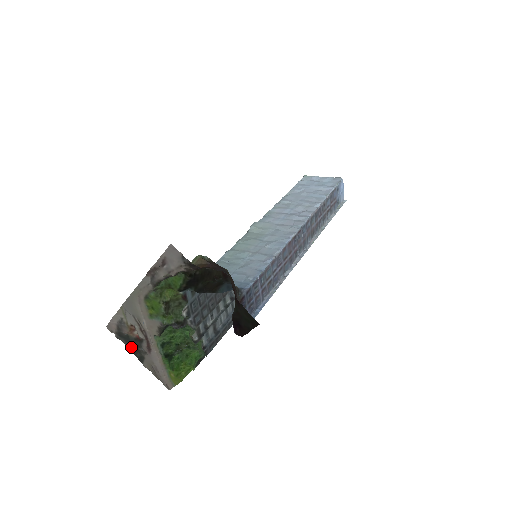
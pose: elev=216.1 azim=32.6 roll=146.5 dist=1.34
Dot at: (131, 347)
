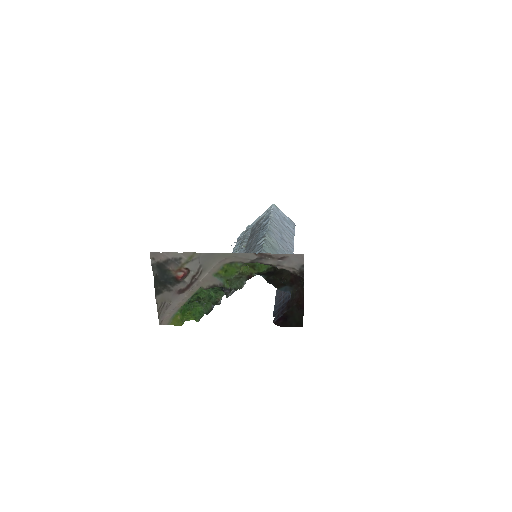
Dot at: (160, 279)
